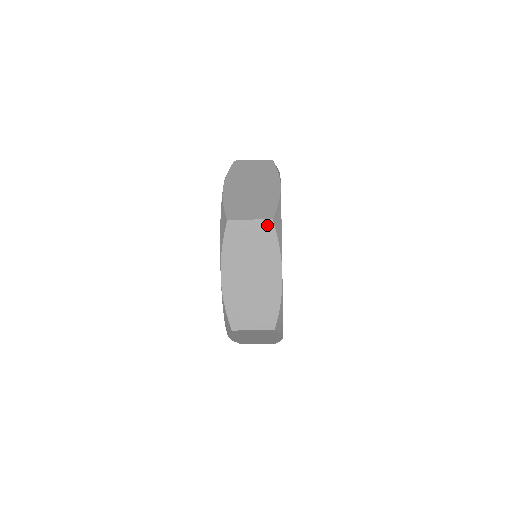
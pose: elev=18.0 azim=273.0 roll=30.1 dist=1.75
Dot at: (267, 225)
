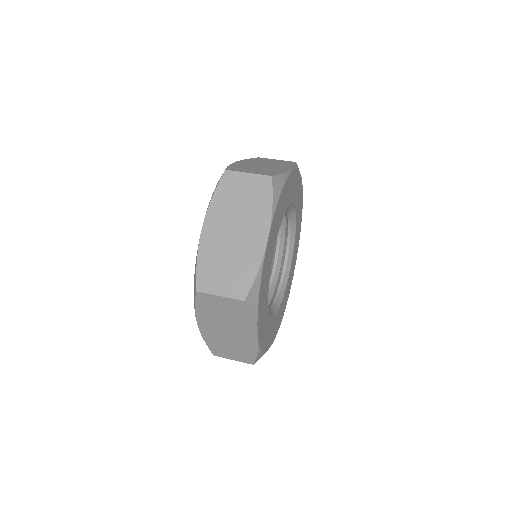
Dot at: (239, 304)
